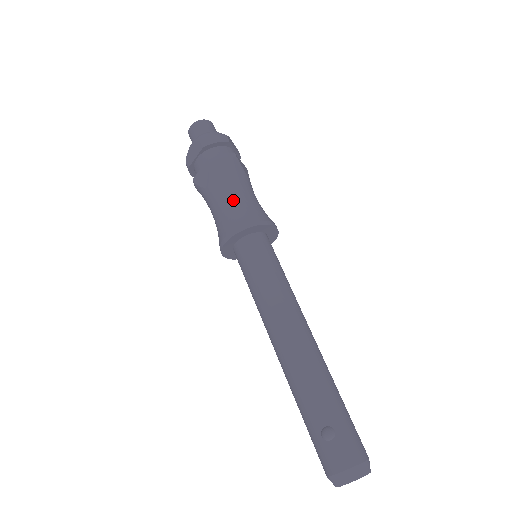
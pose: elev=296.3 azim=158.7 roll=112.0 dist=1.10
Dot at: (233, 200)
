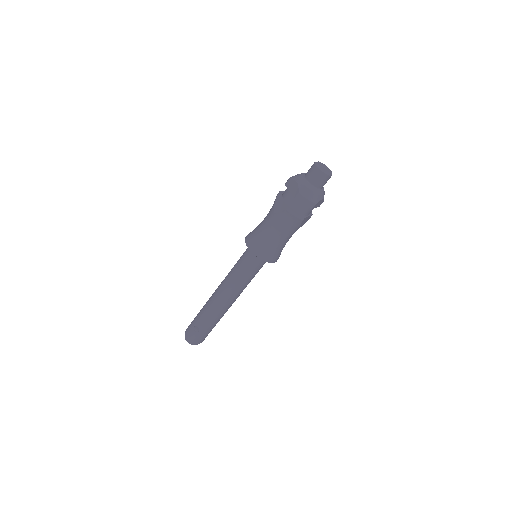
Dot at: (271, 237)
